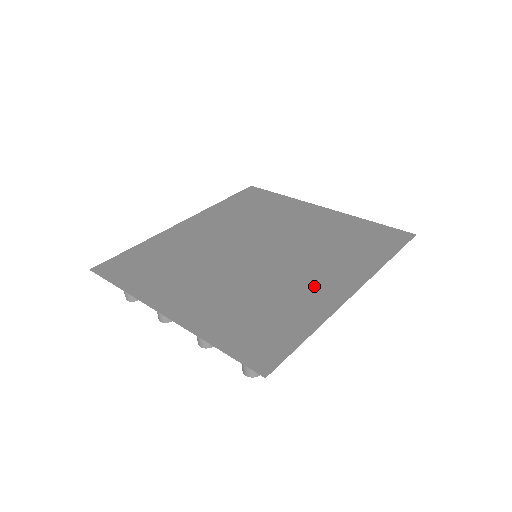
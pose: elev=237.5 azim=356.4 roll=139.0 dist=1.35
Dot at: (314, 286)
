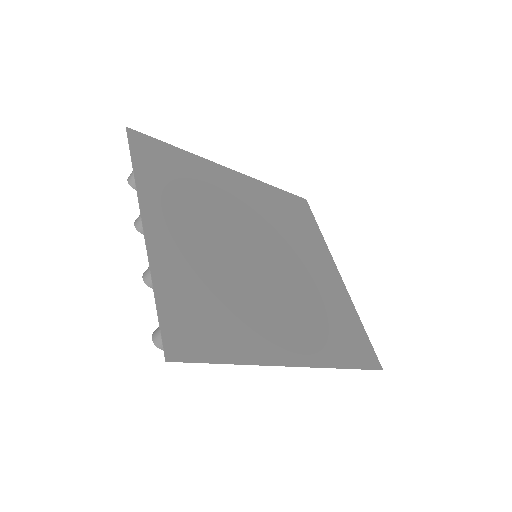
Dot at: (274, 328)
